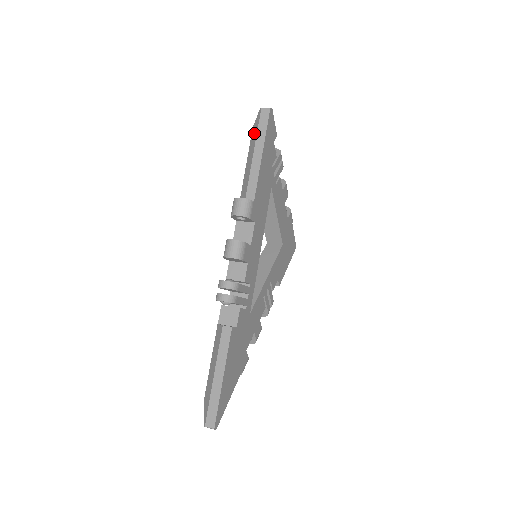
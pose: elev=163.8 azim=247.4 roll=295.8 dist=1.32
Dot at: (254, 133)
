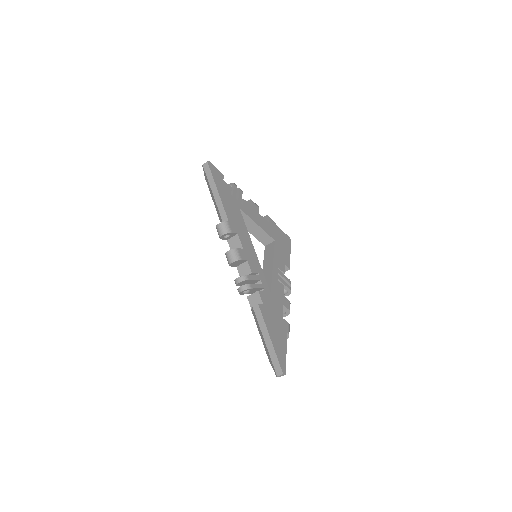
Dot at: (207, 182)
